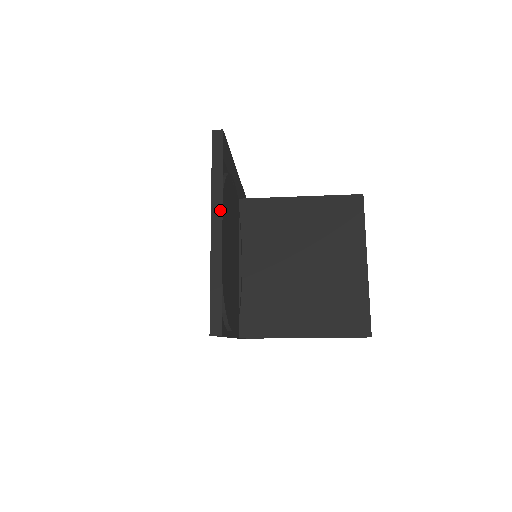
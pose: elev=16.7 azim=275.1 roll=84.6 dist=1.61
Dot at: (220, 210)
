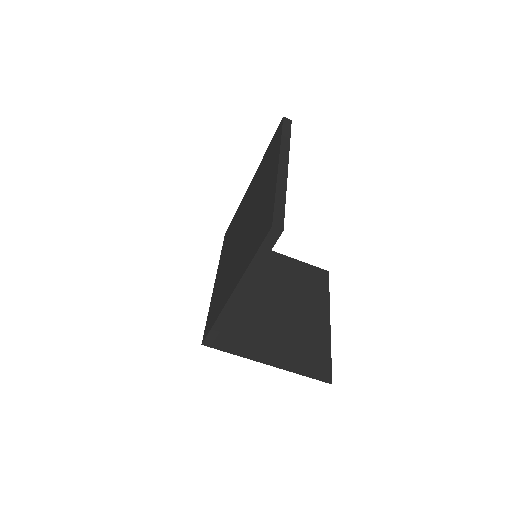
Dot at: (287, 157)
